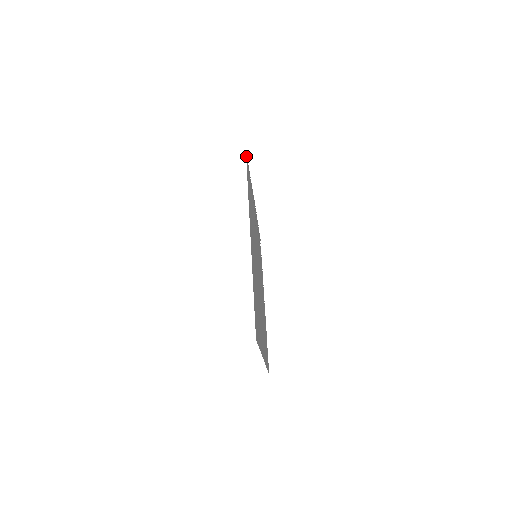
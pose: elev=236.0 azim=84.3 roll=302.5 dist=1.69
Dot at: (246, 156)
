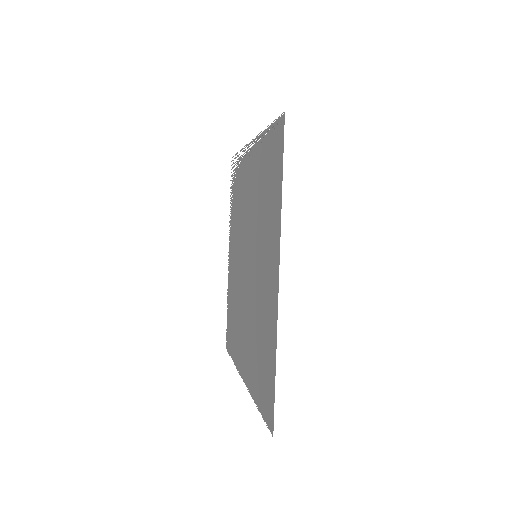
Dot at: (282, 123)
